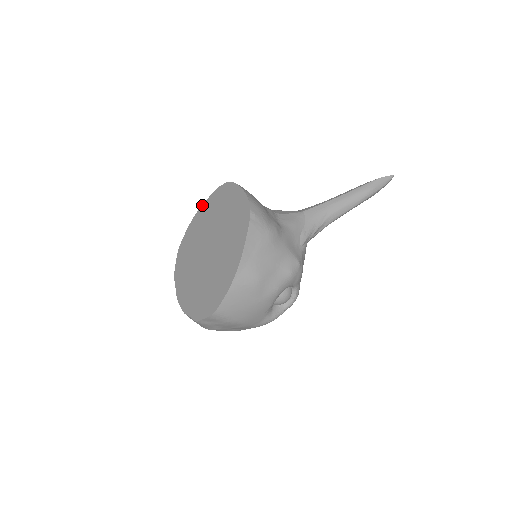
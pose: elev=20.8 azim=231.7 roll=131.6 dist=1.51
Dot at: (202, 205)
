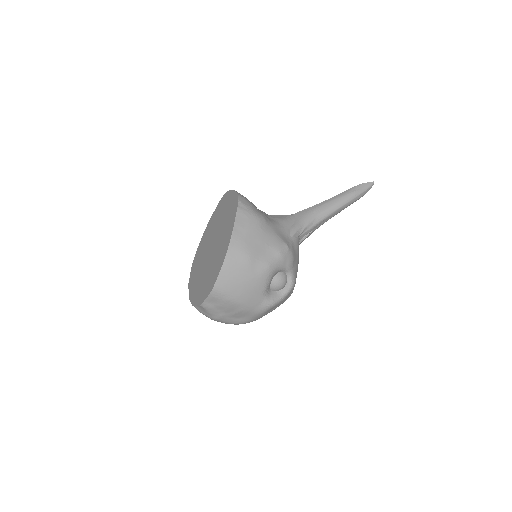
Dot at: (209, 221)
